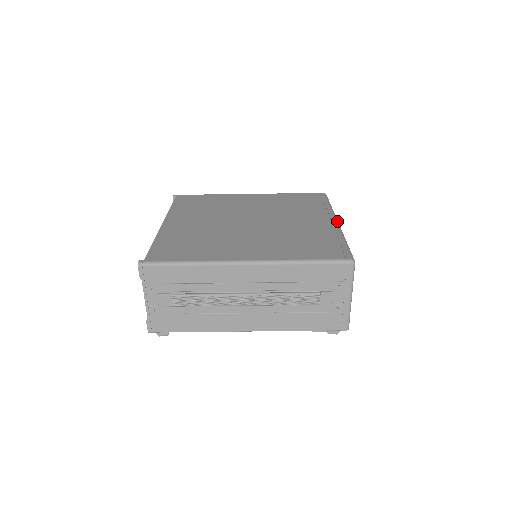
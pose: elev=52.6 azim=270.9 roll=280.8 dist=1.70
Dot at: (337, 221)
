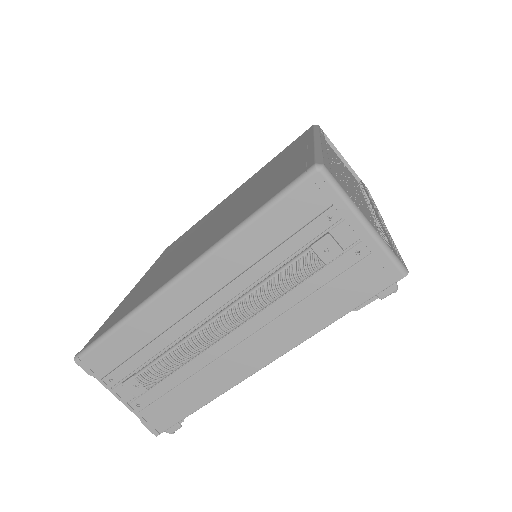
Dot at: (317, 139)
